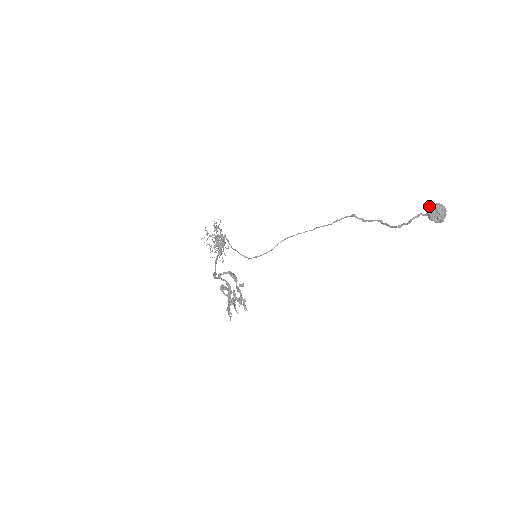
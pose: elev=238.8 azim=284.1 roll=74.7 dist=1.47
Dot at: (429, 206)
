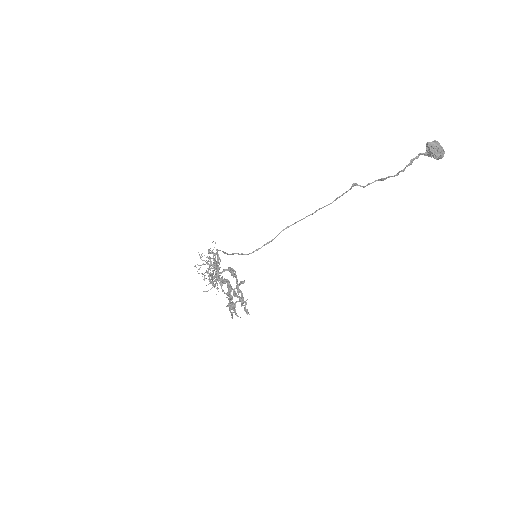
Dot at: (427, 142)
